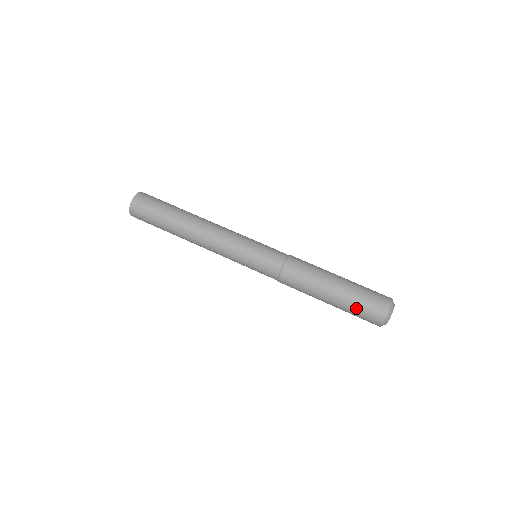
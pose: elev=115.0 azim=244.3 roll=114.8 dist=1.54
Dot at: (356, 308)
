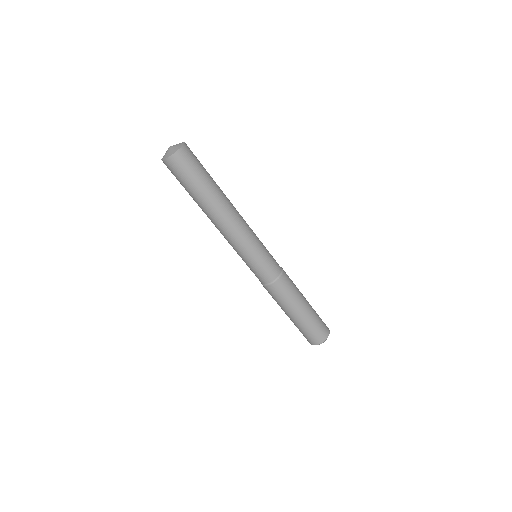
Dot at: (306, 330)
